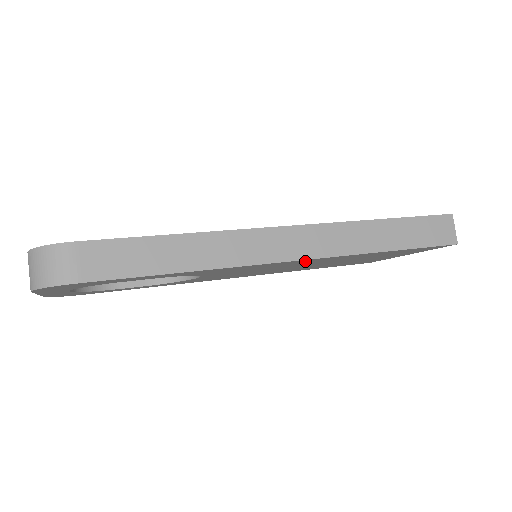
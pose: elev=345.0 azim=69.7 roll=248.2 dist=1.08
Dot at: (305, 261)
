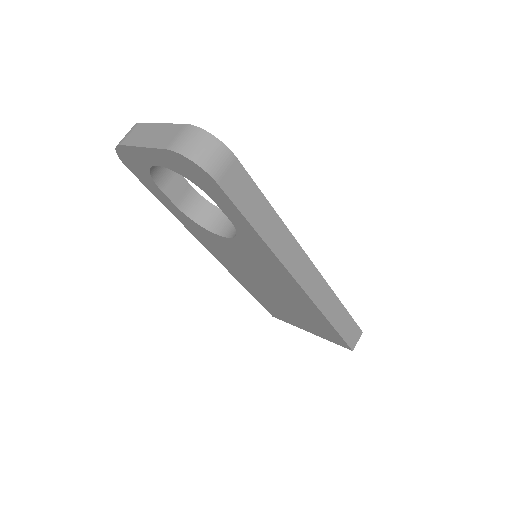
Dot at: (295, 289)
